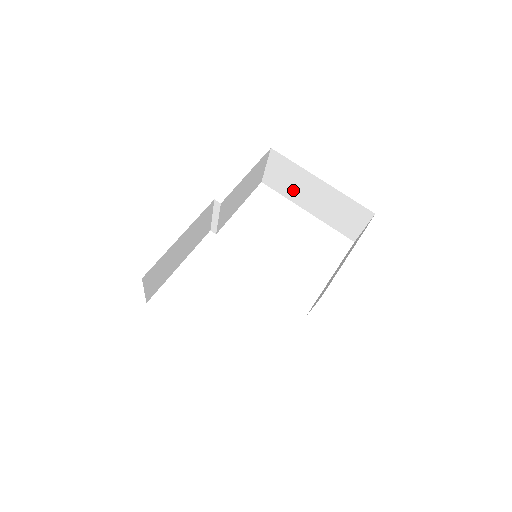
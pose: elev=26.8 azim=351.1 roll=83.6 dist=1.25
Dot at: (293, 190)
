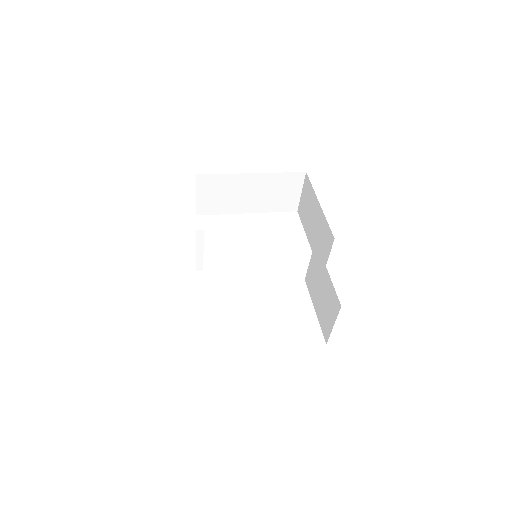
Dot at: (229, 202)
